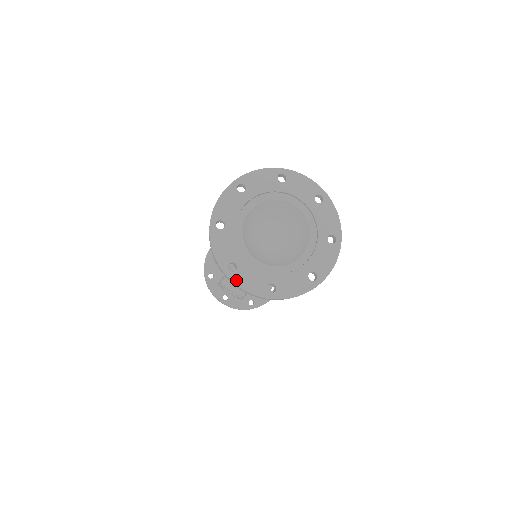
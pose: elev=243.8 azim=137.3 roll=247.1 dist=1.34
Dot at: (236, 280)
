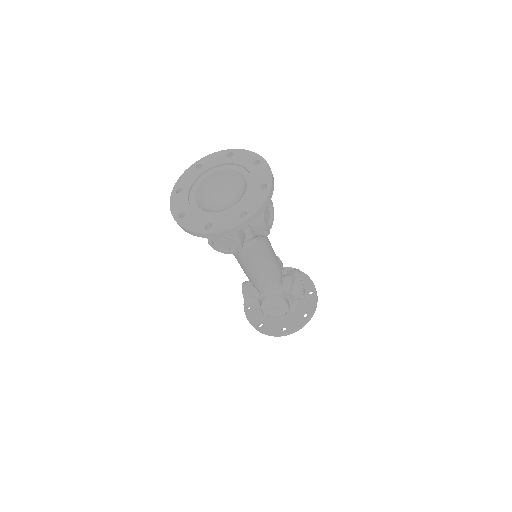
Dot at: (217, 230)
